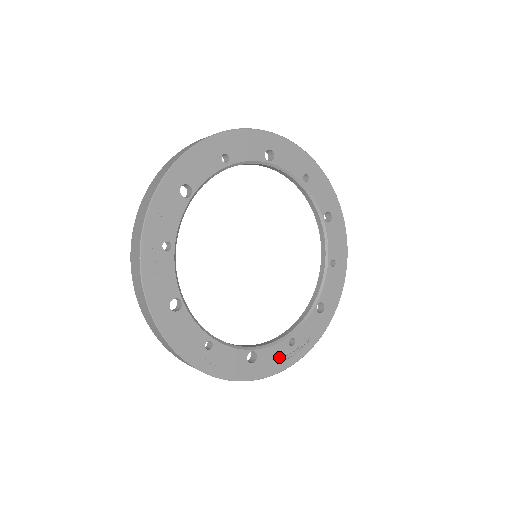
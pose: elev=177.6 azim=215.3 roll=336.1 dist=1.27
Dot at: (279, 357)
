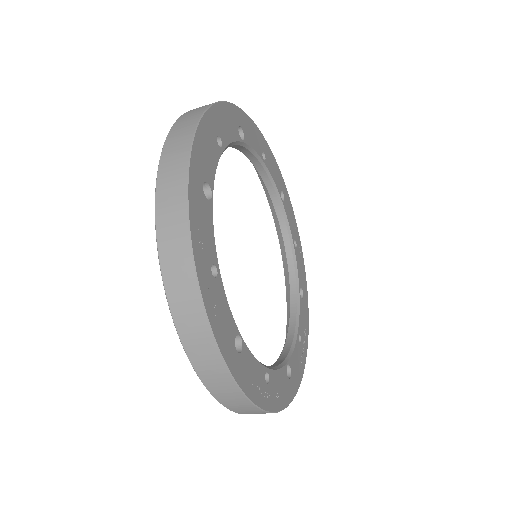
Dot at: (299, 360)
